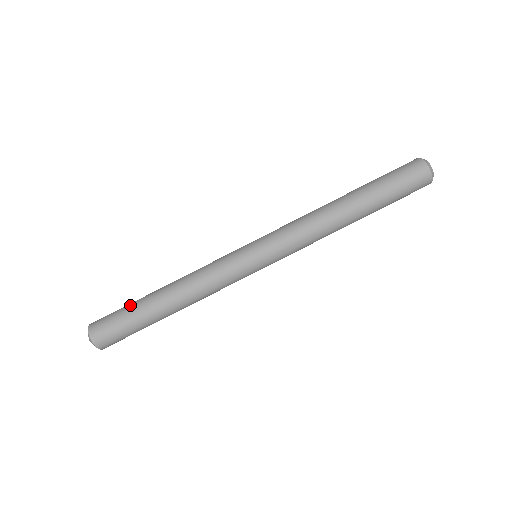
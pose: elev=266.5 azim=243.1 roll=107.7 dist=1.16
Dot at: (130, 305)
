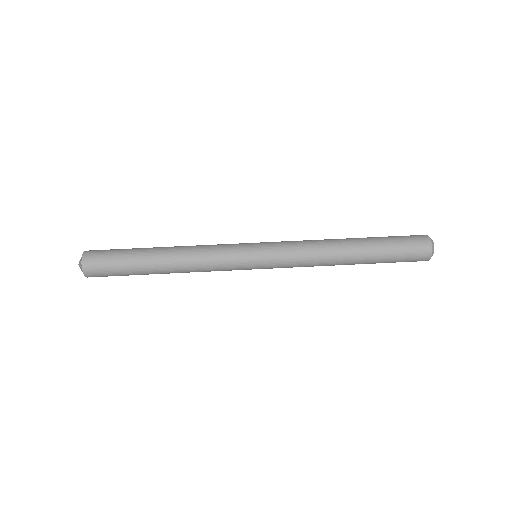
Dot at: occluded
